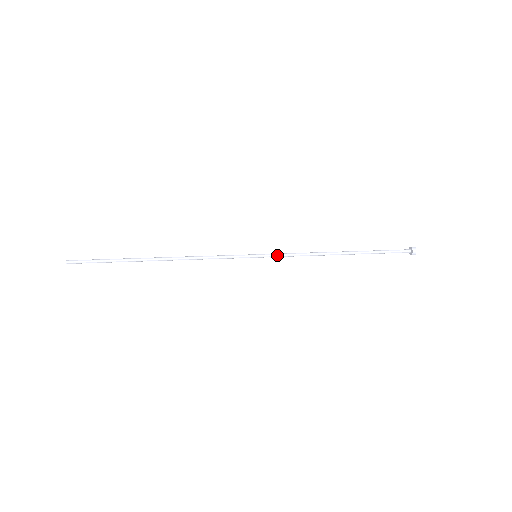
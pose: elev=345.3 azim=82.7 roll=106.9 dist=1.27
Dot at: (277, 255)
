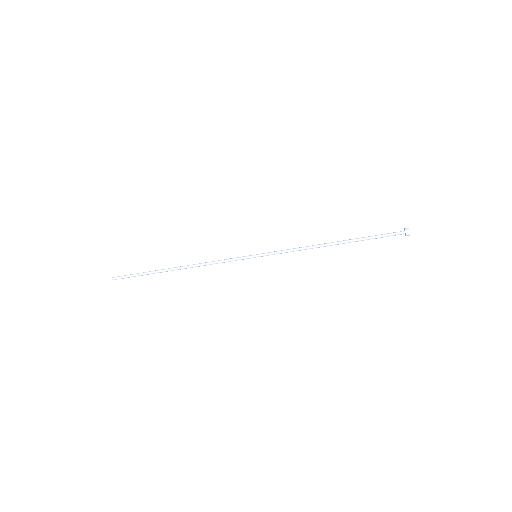
Dot at: (274, 252)
